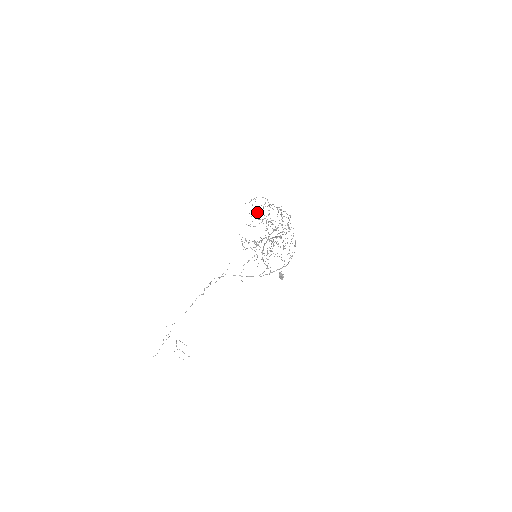
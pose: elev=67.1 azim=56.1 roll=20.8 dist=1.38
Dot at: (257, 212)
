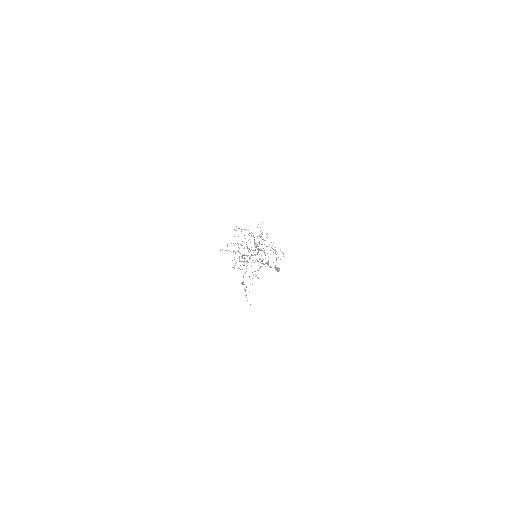
Dot at: occluded
